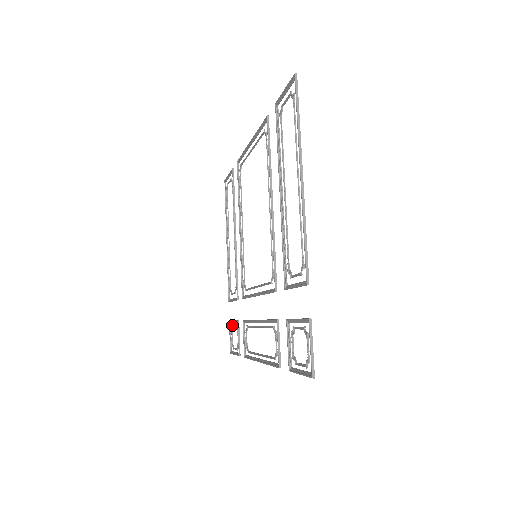
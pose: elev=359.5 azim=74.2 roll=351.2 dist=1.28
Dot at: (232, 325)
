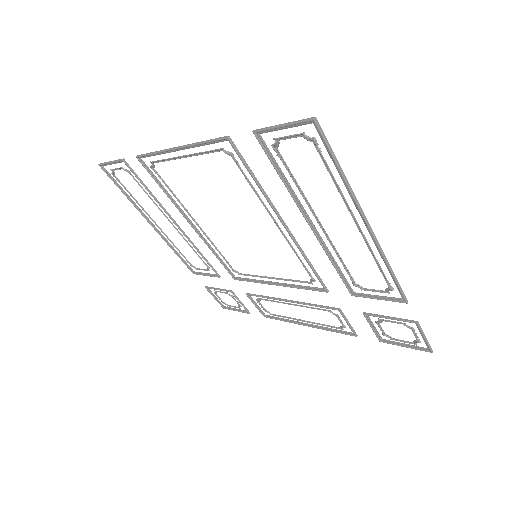
Dot at: occluded
